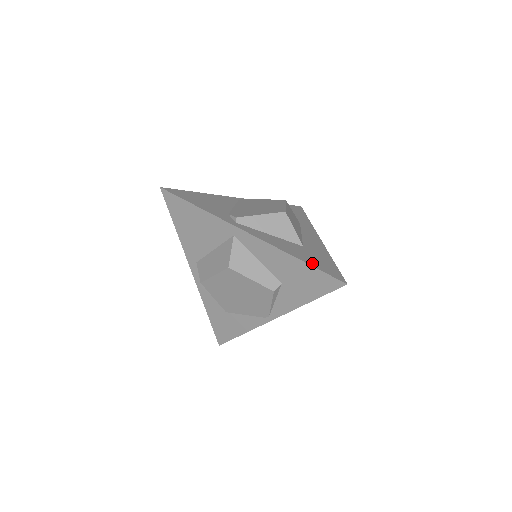
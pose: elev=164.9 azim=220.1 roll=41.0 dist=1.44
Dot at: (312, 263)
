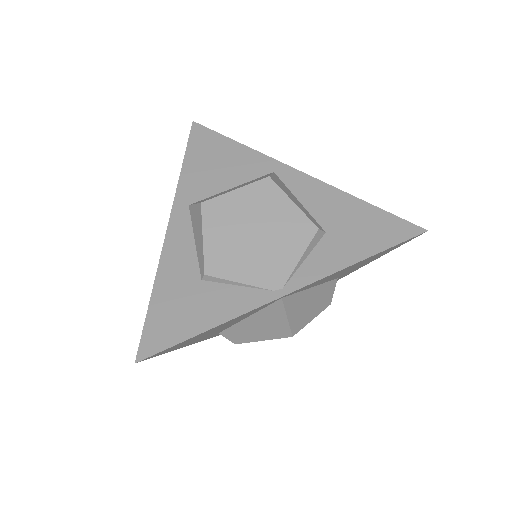
Dot at: occluded
